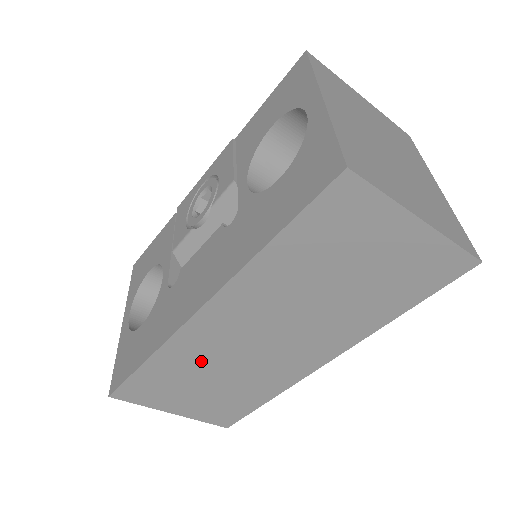
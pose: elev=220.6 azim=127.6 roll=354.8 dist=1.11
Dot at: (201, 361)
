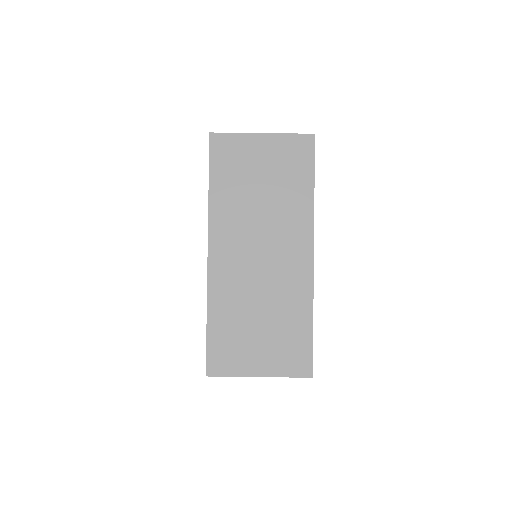
Dot at: (238, 299)
